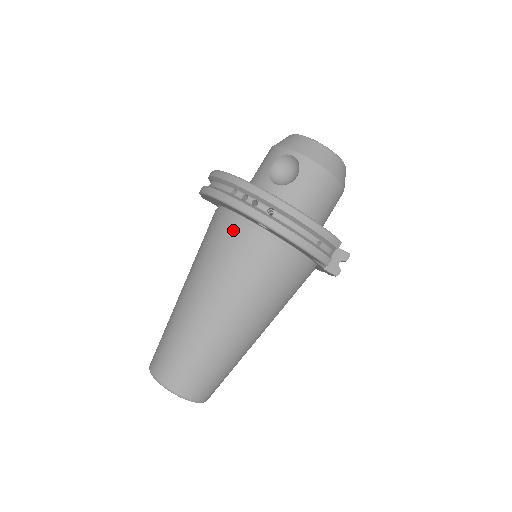
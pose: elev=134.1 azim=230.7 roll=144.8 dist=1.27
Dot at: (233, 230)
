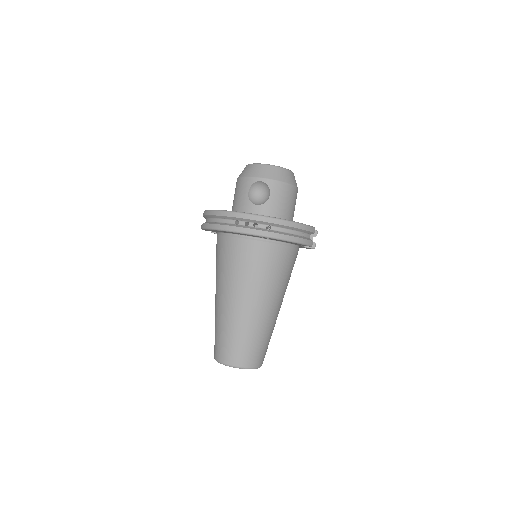
Dot at: (243, 247)
